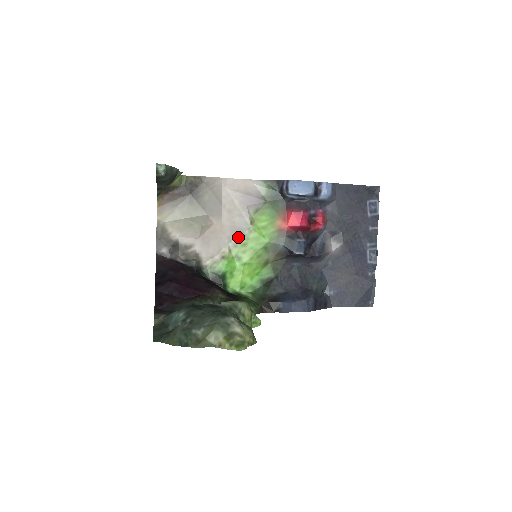
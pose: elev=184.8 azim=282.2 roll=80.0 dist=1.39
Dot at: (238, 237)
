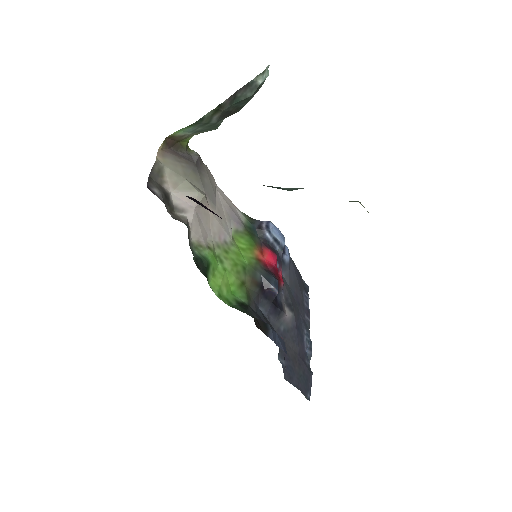
Dot at: (221, 241)
